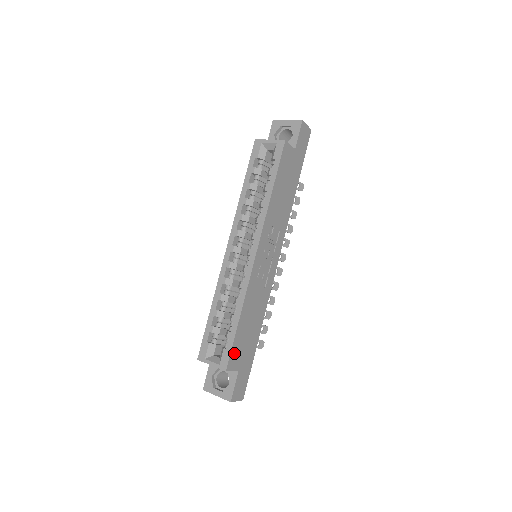
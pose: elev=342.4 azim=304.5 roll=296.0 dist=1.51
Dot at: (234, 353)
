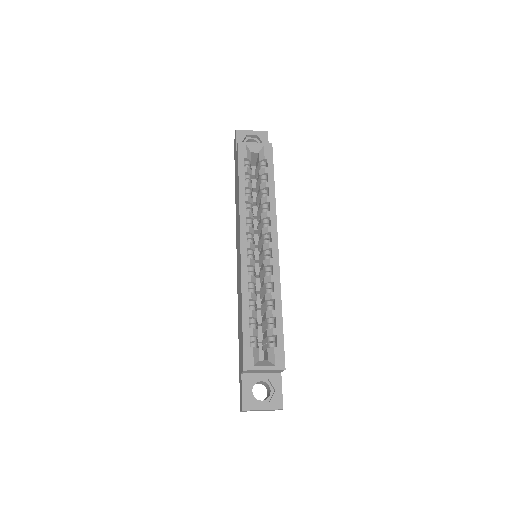
Dot at: occluded
